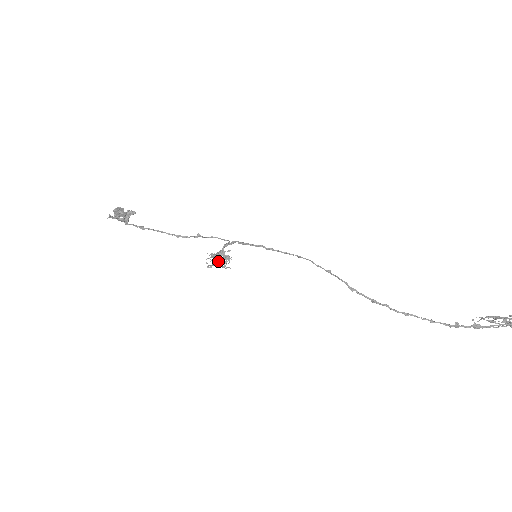
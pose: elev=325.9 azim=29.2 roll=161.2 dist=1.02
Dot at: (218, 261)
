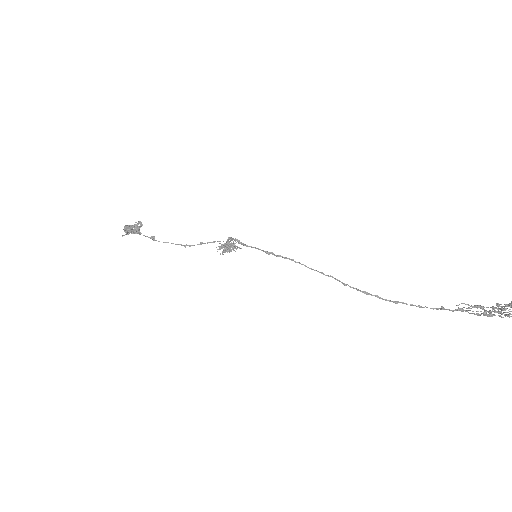
Dot at: (227, 250)
